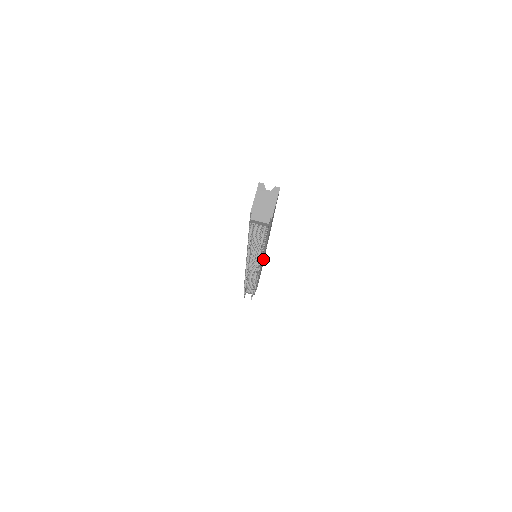
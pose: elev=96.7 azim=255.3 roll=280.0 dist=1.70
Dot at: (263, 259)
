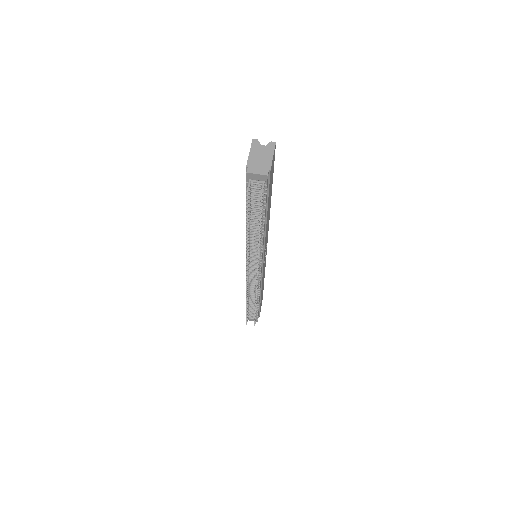
Dot at: (264, 259)
